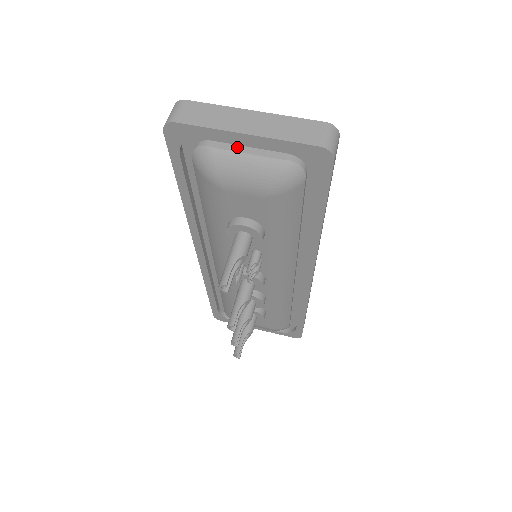
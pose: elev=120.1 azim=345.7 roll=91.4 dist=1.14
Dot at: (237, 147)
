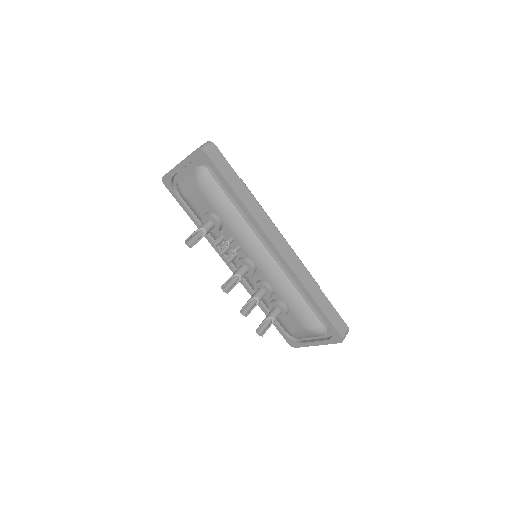
Dot at: (185, 175)
